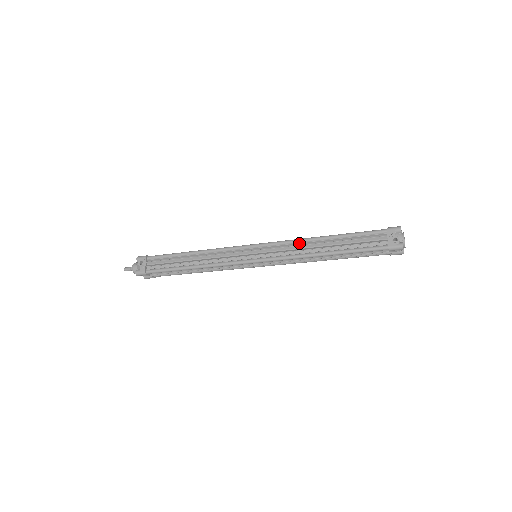
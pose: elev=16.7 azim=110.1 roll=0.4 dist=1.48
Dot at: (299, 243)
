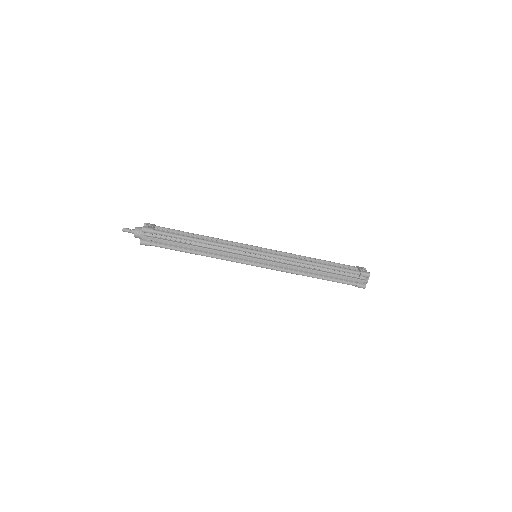
Dot at: (295, 256)
